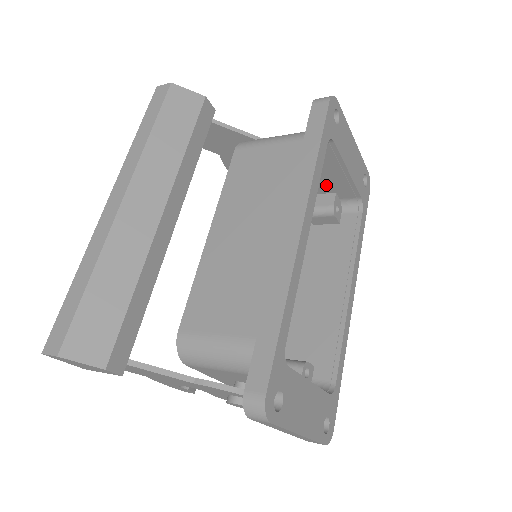
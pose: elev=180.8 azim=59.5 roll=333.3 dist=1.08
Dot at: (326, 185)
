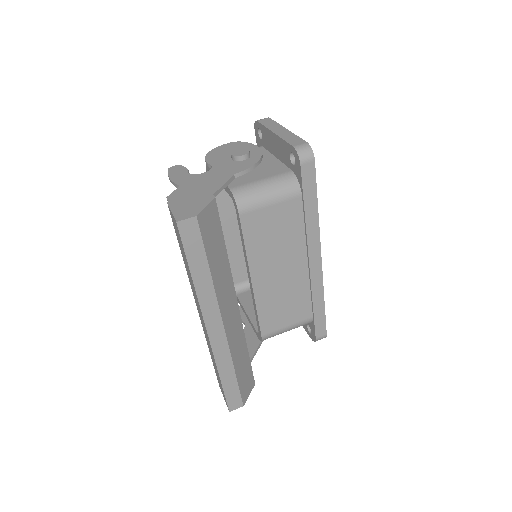
Dot at: occluded
